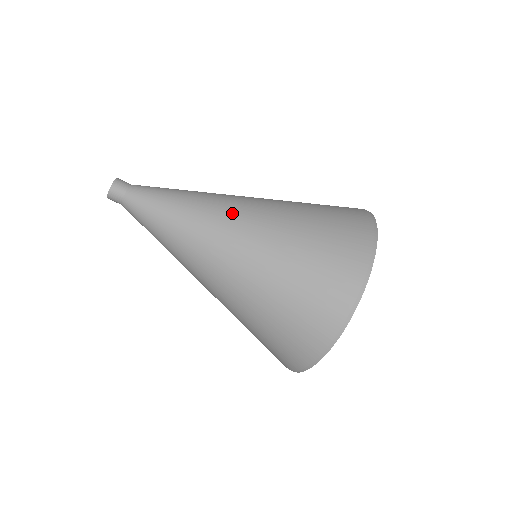
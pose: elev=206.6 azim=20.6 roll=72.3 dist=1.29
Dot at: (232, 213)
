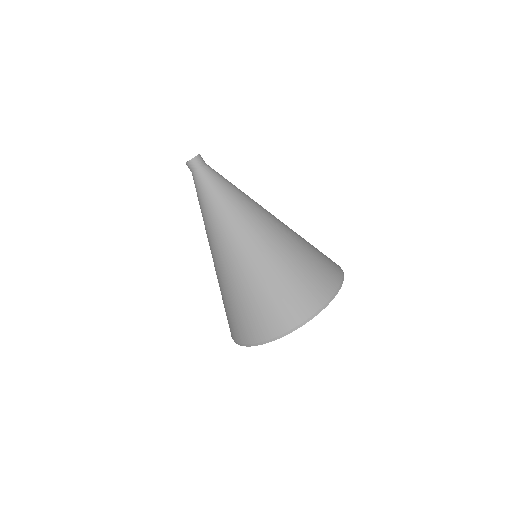
Dot at: (268, 213)
